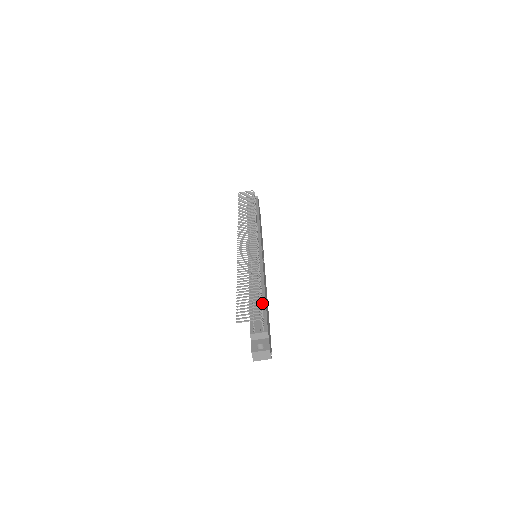
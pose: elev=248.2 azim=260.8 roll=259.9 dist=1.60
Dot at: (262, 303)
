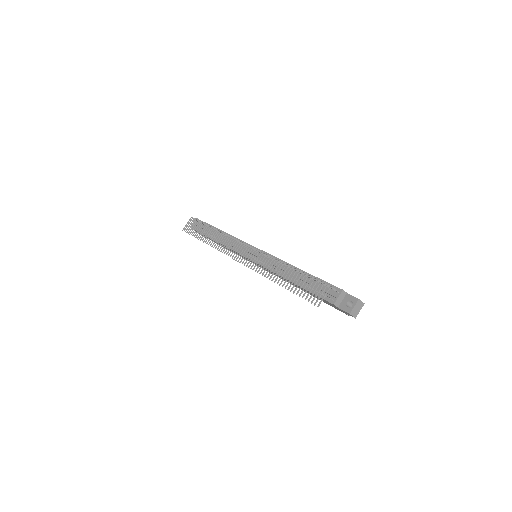
Dot at: occluded
